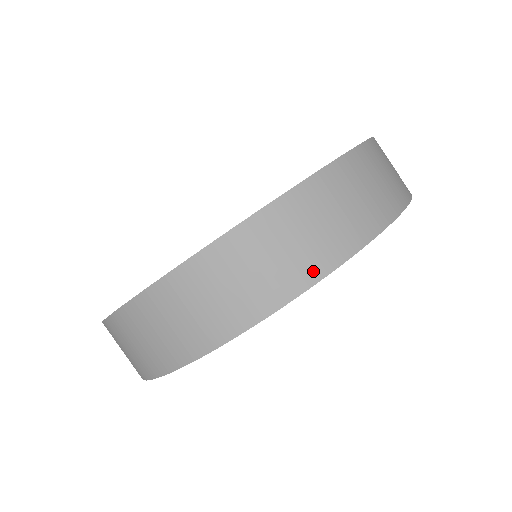
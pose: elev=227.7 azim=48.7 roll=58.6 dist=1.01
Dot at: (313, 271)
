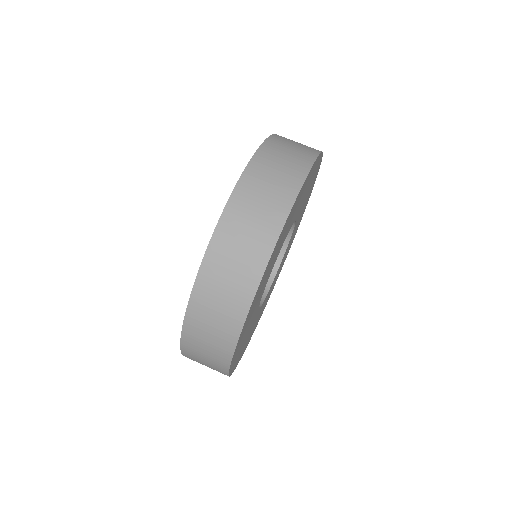
Dot at: (222, 368)
